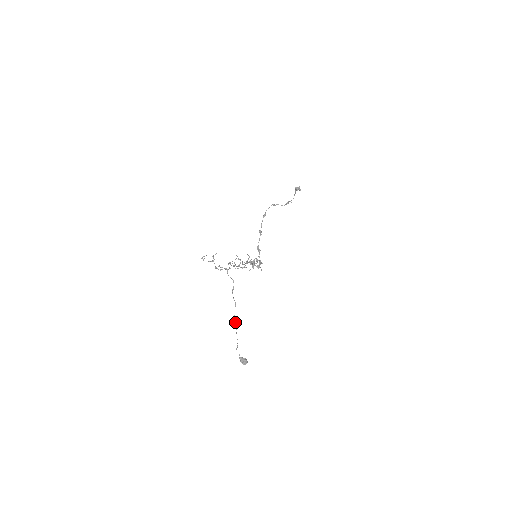
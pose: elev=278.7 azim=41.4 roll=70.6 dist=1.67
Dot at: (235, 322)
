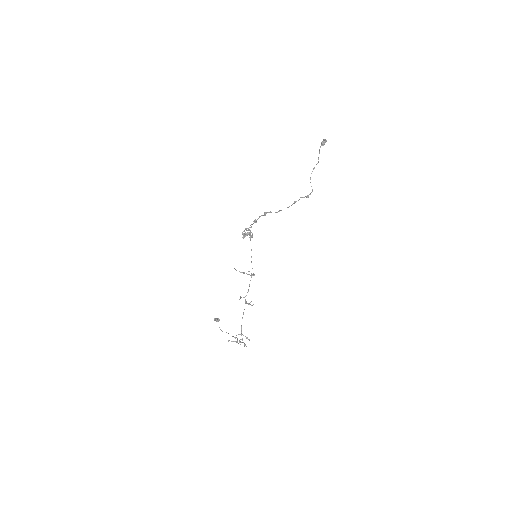
Dot at: occluded
